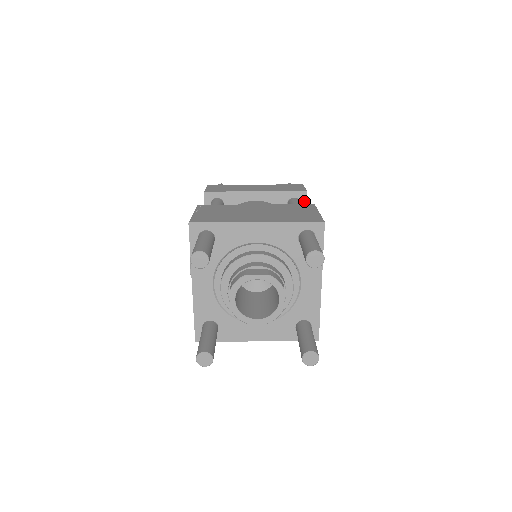
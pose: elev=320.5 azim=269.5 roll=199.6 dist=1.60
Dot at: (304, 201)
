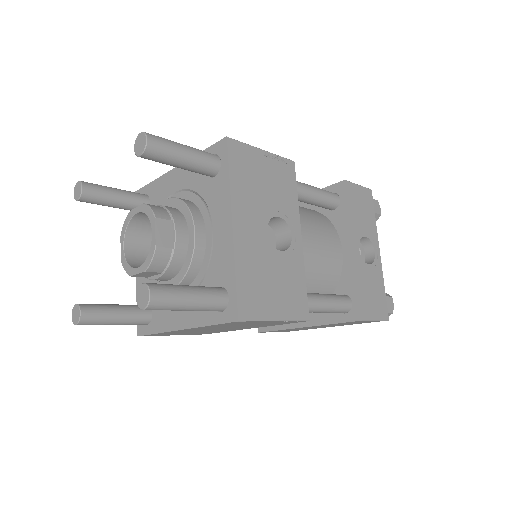
Dot at: (343, 194)
